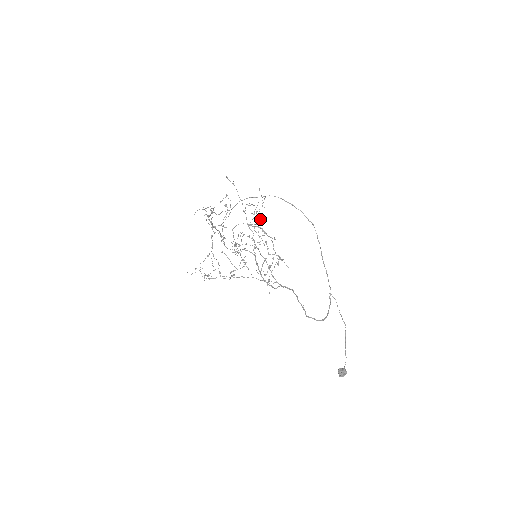
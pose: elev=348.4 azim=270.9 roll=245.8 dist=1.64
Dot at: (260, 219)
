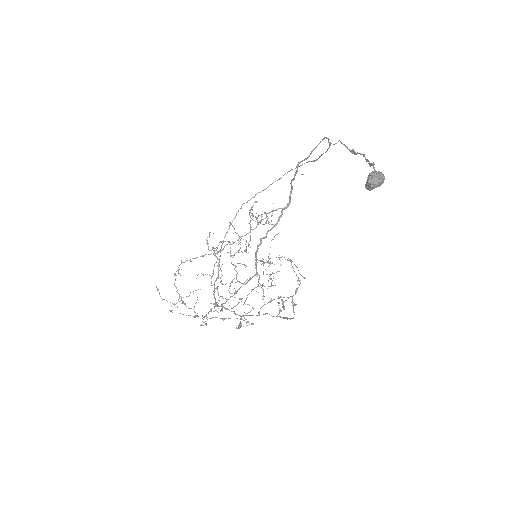
Dot at: occluded
